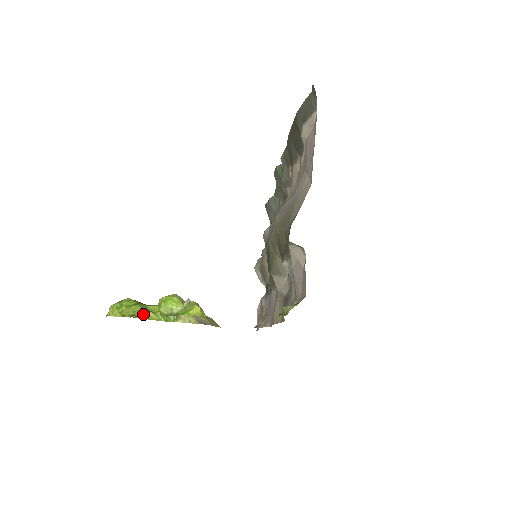
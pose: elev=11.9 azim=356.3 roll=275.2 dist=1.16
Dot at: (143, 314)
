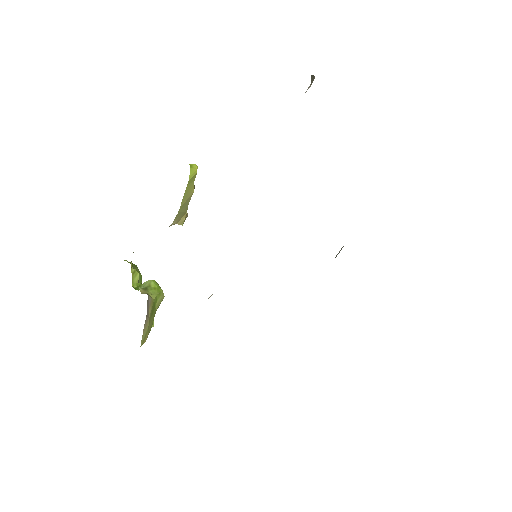
Dot at: (136, 270)
